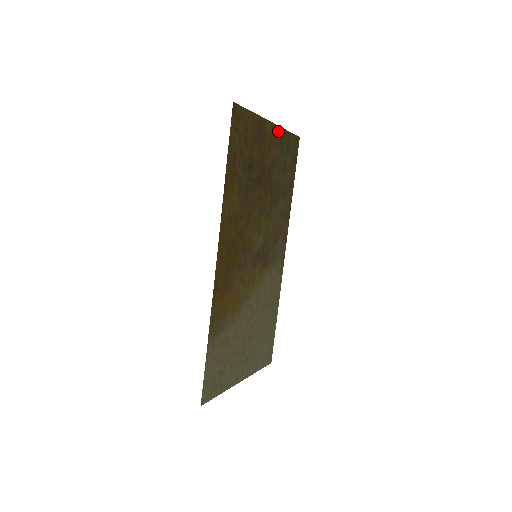
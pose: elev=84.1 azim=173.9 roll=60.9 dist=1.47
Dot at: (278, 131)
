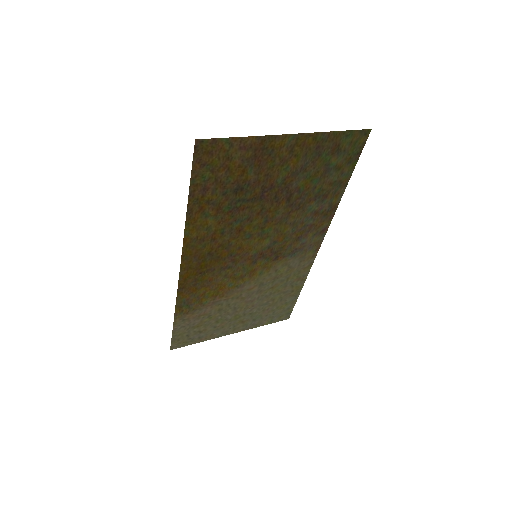
Dot at: (310, 138)
